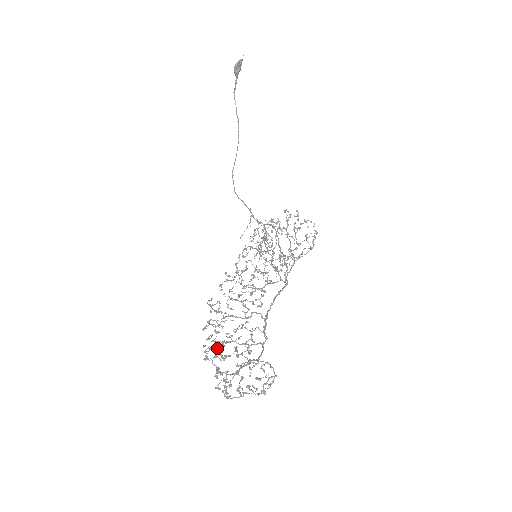
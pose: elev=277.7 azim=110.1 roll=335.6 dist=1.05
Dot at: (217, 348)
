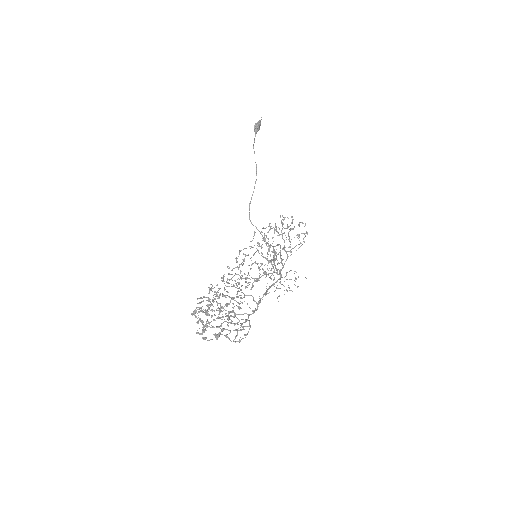
Dot at: occluded
